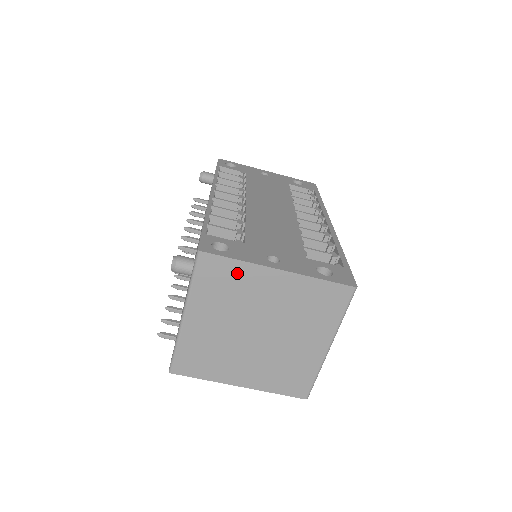
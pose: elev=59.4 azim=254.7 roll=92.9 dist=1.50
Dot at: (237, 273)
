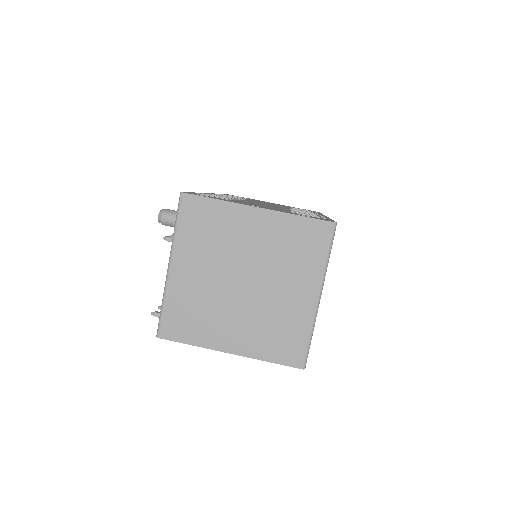
Dot at: (217, 214)
